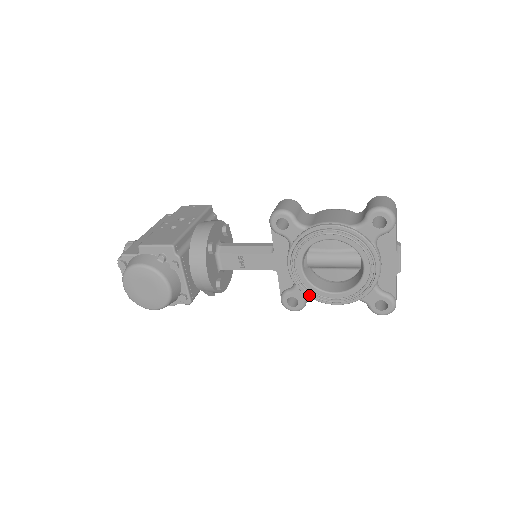
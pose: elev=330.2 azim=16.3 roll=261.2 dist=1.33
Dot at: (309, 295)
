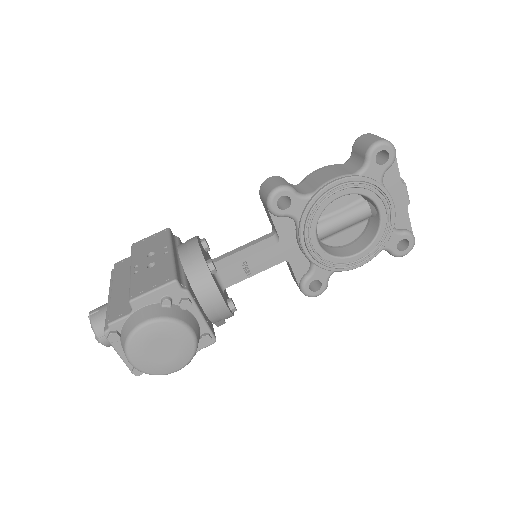
Dot at: (332, 269)
